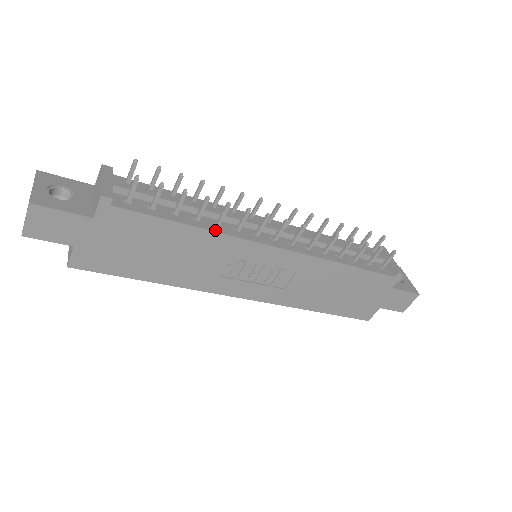
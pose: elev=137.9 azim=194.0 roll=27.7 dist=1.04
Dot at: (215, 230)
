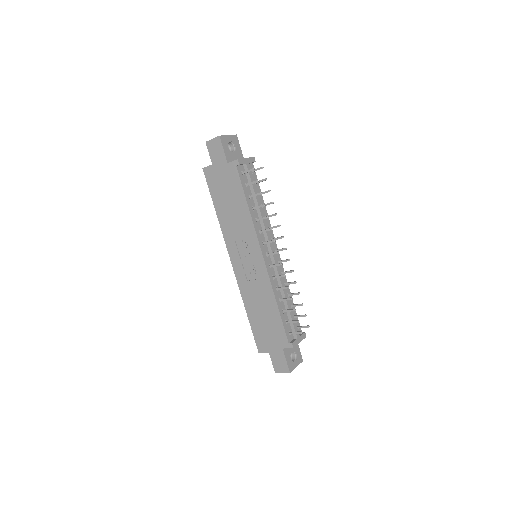
Dot at: (253, 219)
